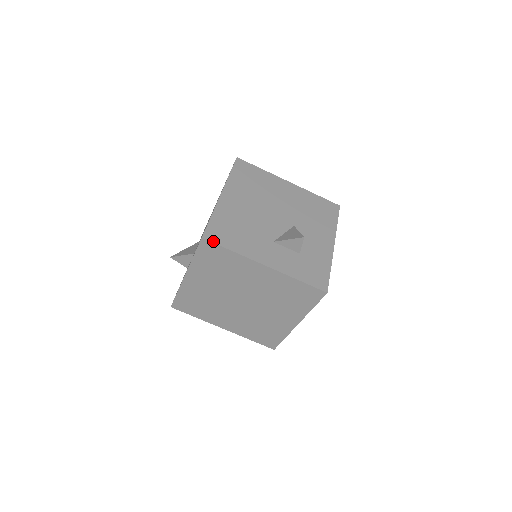
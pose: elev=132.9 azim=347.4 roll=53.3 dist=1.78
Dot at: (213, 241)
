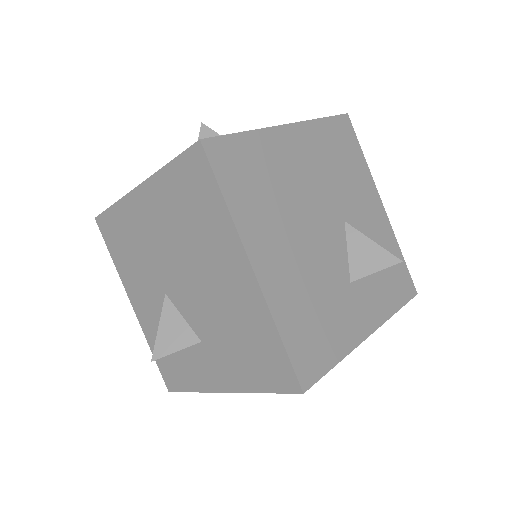
Dot at: (315, 380)
